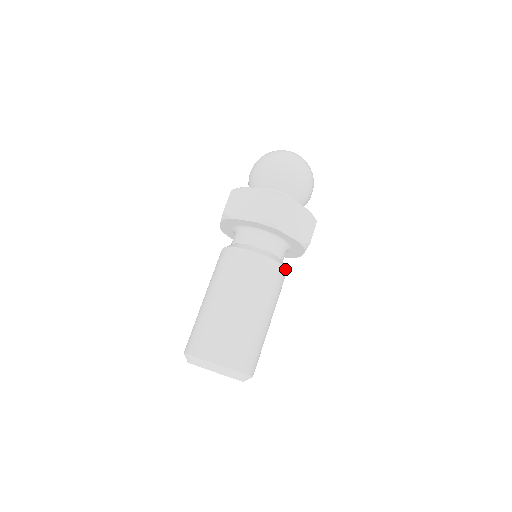
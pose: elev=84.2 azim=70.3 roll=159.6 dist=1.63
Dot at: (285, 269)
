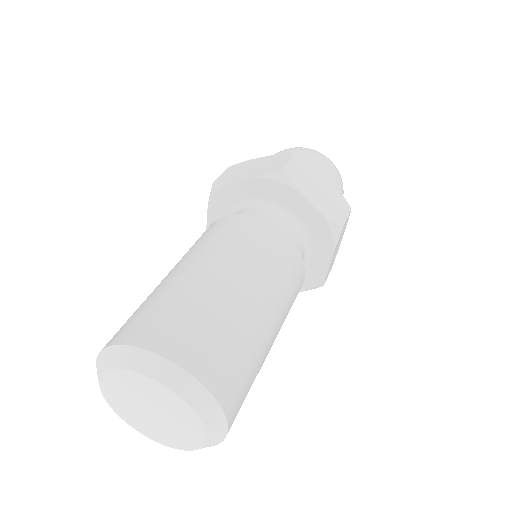
Dot at: occluded
